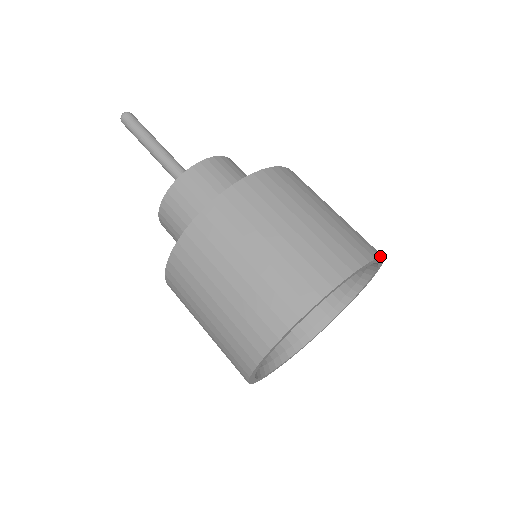
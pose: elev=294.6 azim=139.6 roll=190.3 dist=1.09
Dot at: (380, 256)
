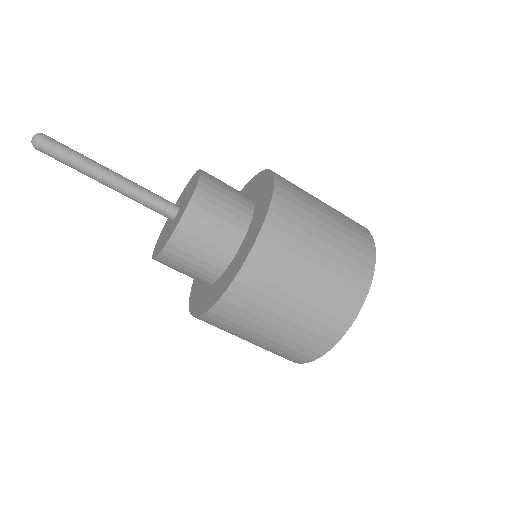
Dot at: (375, 258)
